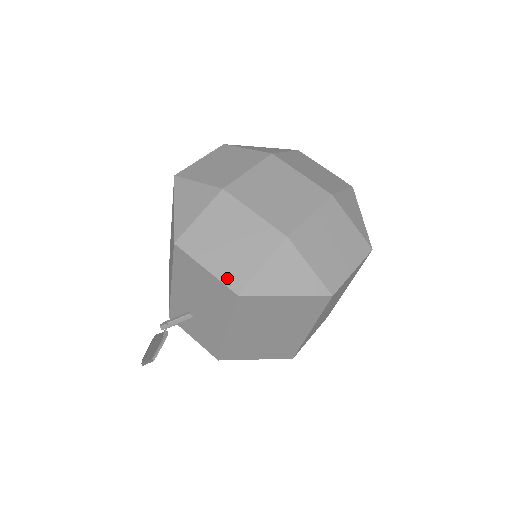
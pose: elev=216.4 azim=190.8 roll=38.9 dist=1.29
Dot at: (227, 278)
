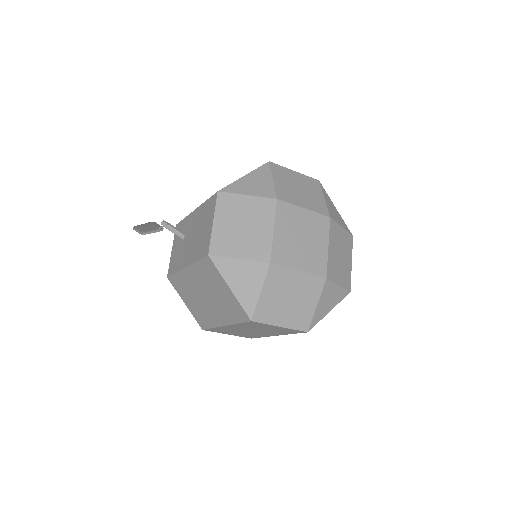
Dot at: (216, 241)
